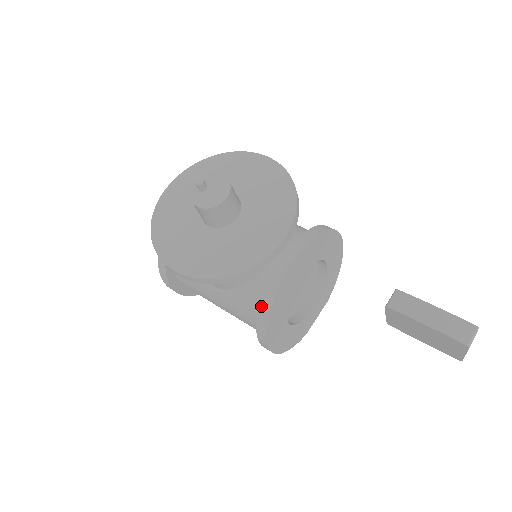
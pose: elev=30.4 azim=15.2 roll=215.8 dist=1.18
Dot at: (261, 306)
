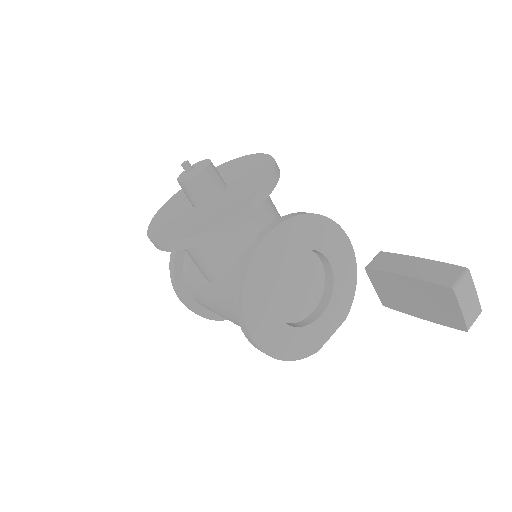
Dot at: (237, 281)
